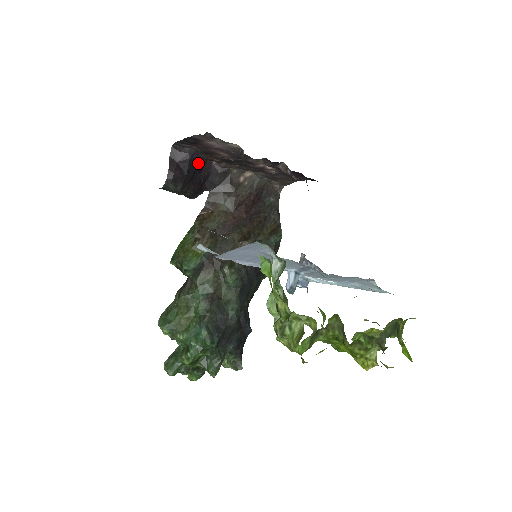
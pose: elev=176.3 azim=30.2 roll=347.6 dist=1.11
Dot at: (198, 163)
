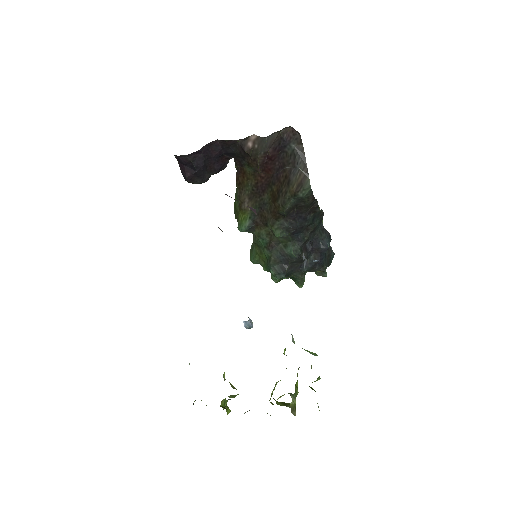
Dot at: (202, 153)
